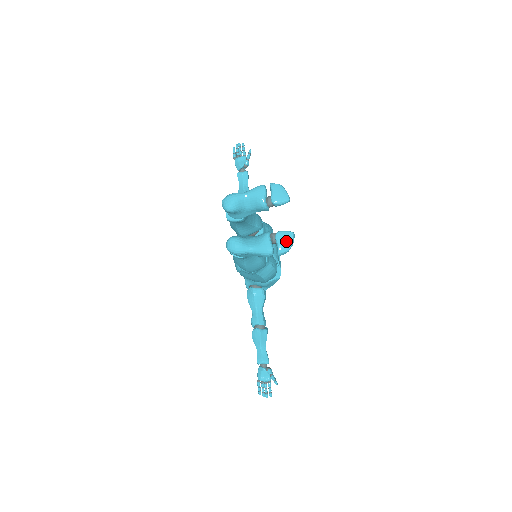
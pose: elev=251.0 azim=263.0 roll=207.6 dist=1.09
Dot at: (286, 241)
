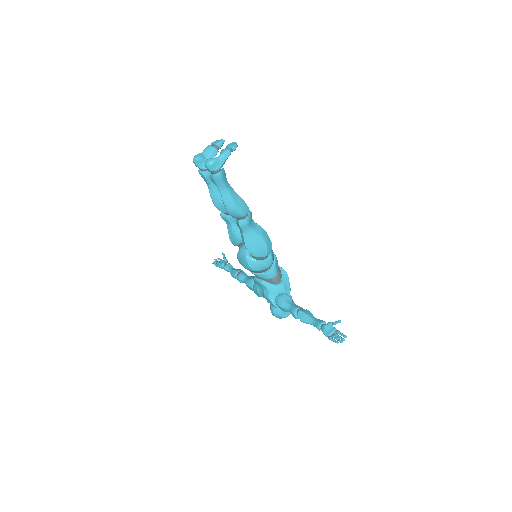
Dot at: (232, 144)
